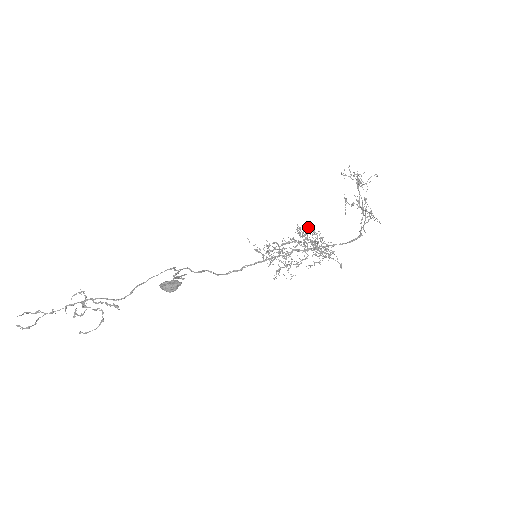
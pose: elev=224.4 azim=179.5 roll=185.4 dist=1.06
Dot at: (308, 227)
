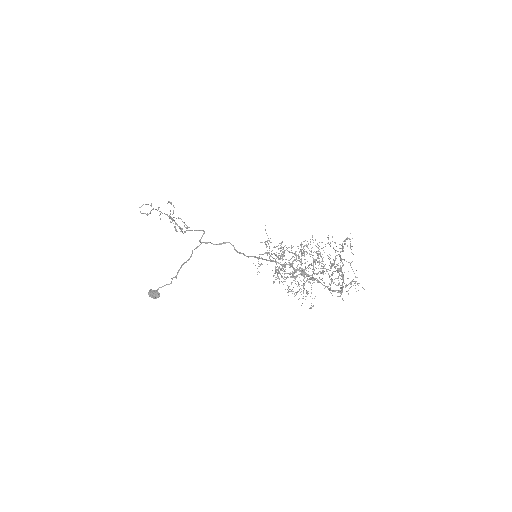
Dot at: occluded
